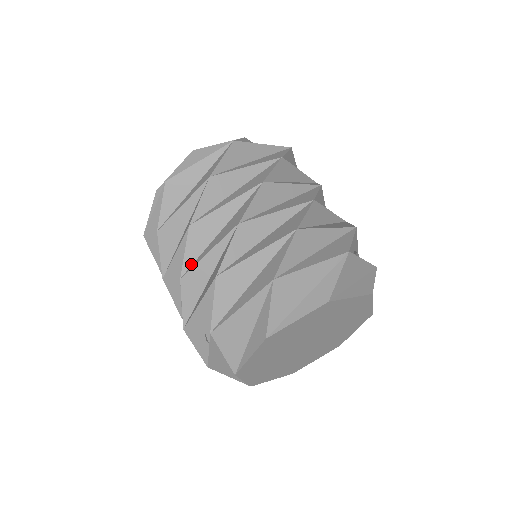
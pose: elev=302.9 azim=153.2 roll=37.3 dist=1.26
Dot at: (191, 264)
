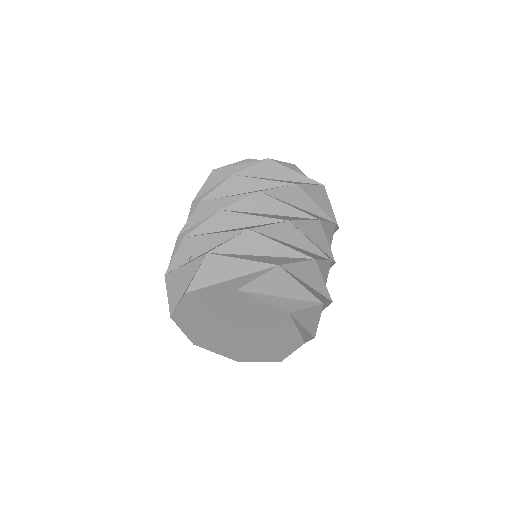
Dot at: occluded
